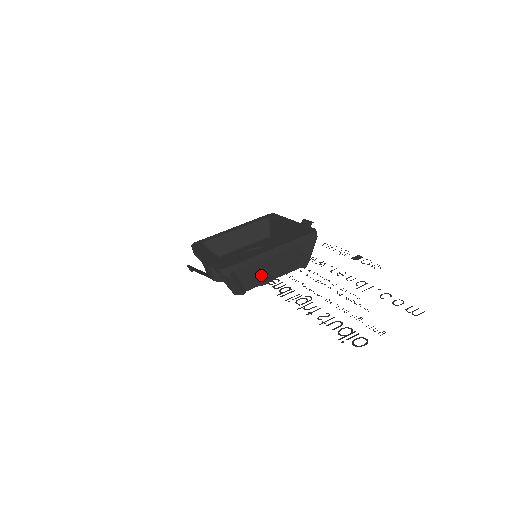
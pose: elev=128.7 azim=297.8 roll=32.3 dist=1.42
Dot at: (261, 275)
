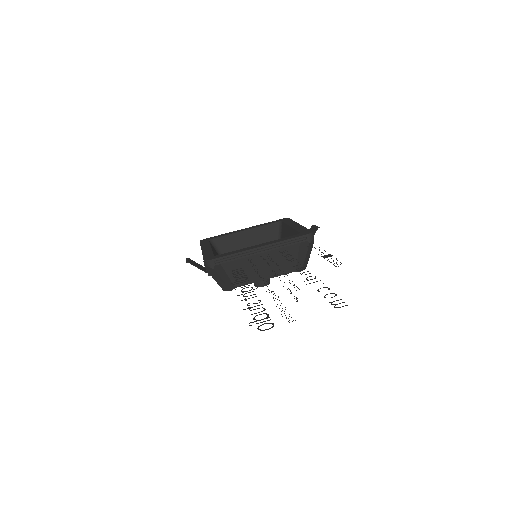
Dot at: (251, 273)
